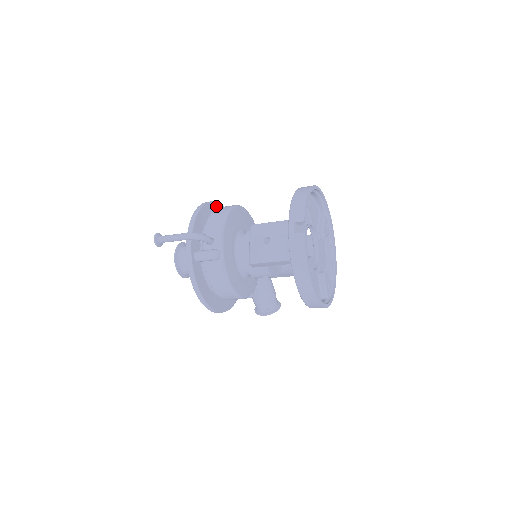
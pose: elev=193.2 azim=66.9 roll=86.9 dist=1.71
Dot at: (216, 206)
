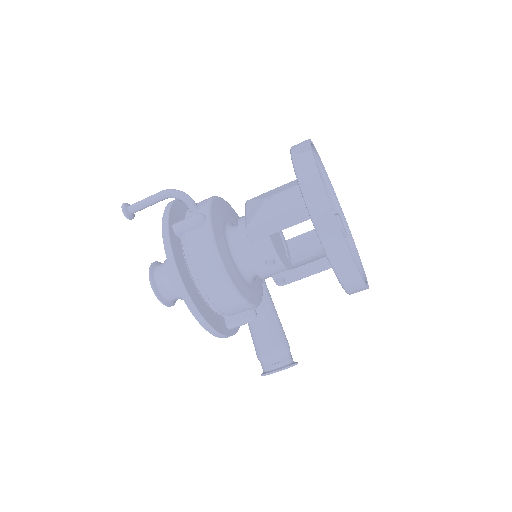
Dot at: occluded
